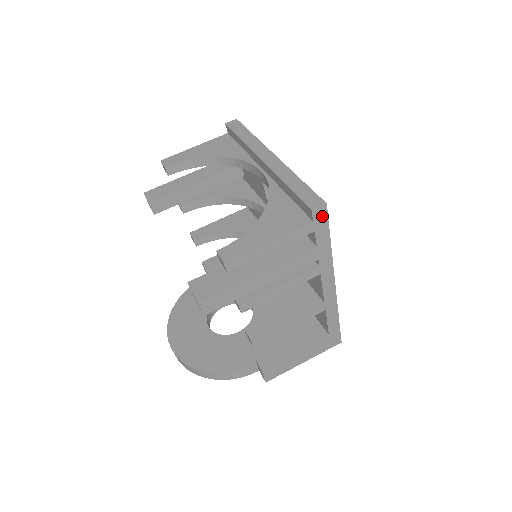
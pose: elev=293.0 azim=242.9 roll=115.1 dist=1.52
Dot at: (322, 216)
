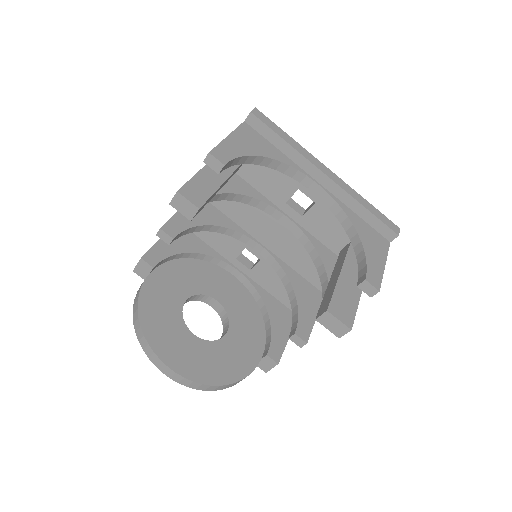
Dot at: occluded
